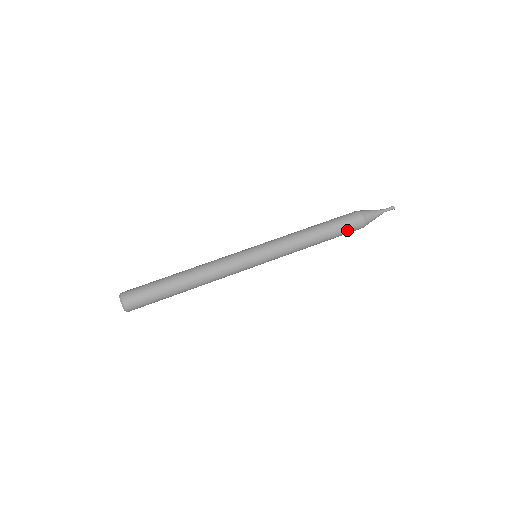
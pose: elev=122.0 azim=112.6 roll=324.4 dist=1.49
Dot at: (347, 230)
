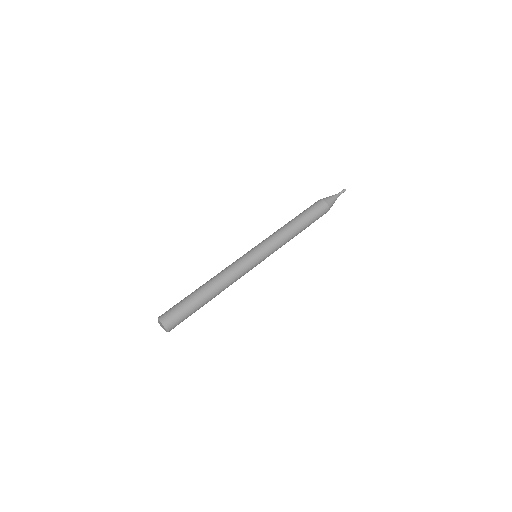
Dot at: (315, 211)
